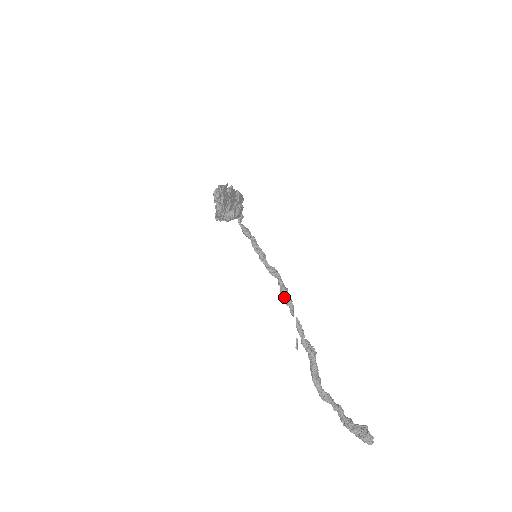
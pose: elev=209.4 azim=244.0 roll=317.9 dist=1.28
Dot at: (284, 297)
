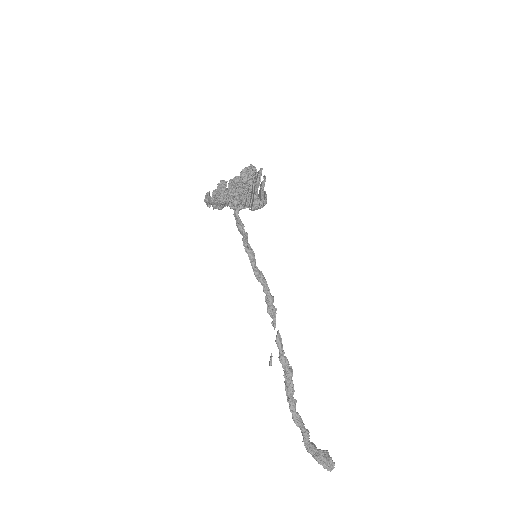
Dot at: (270, 306)
